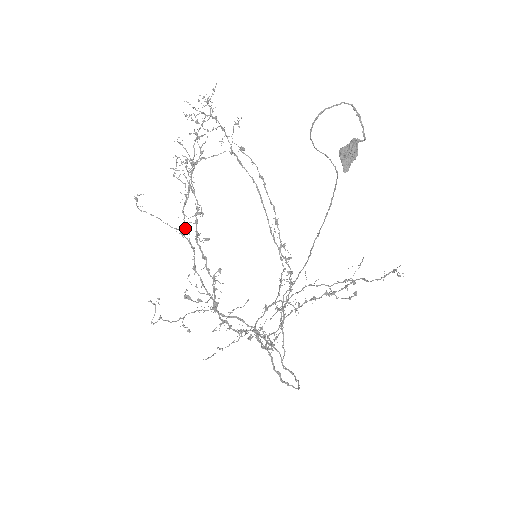
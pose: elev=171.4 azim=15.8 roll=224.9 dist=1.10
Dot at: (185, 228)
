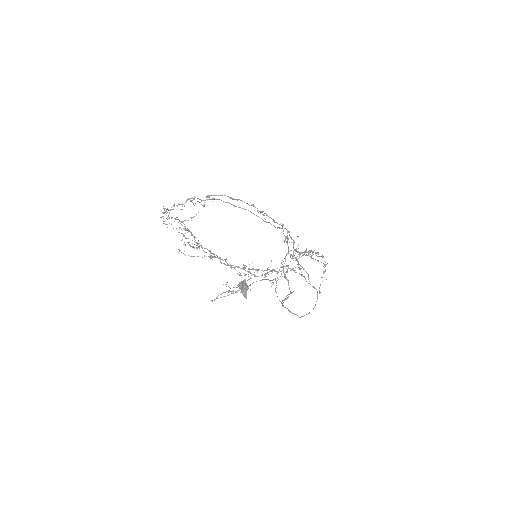
Dot at: occluded
